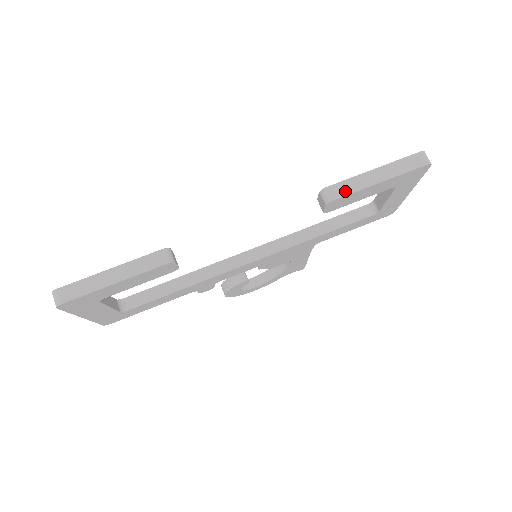
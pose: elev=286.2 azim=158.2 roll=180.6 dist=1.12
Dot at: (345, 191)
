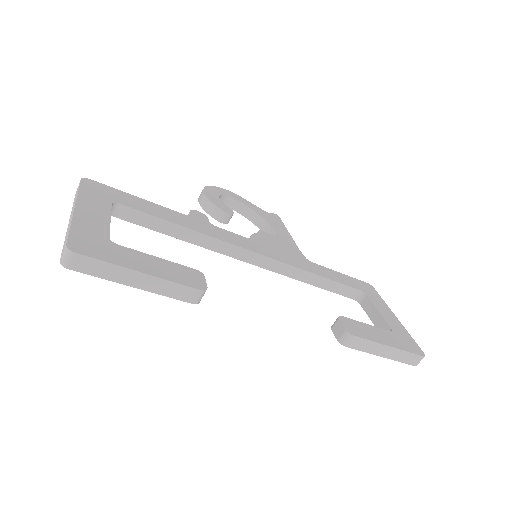
Dot at: (359, 347)
